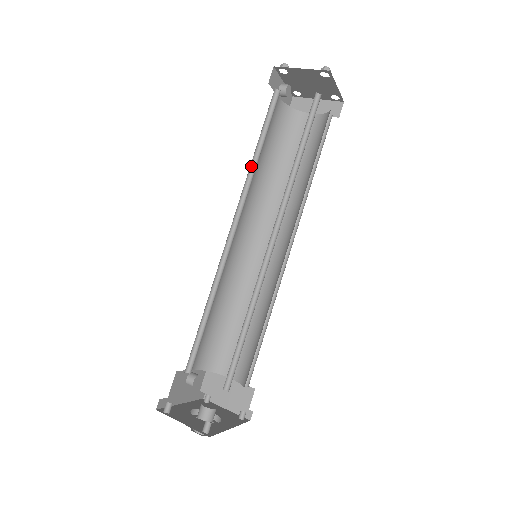
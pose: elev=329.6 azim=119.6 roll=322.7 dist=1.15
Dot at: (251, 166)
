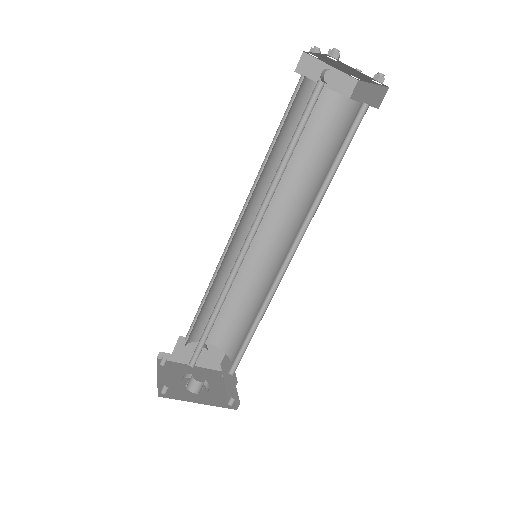
Dot at: occluded
